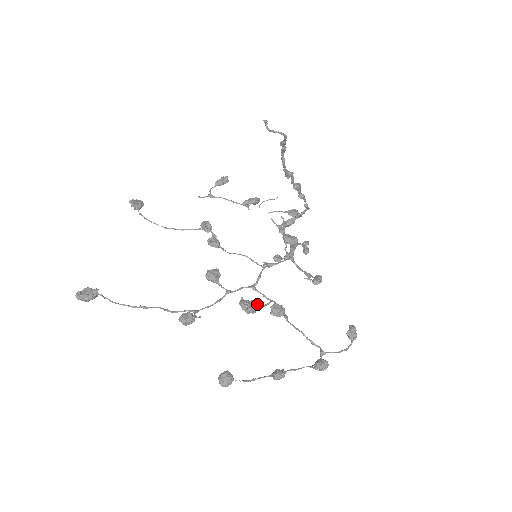
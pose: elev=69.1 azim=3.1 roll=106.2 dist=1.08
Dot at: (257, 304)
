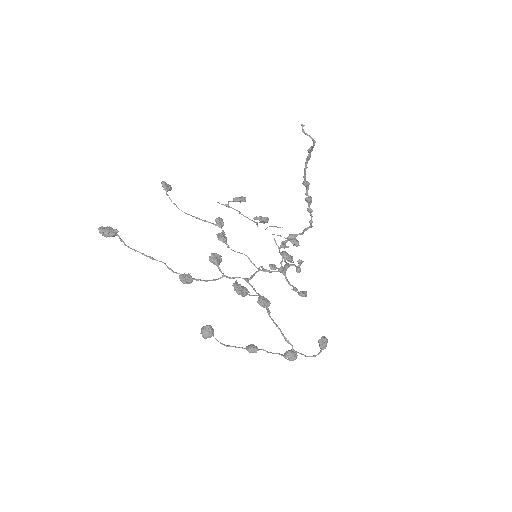
Dot at: (248, 291)
